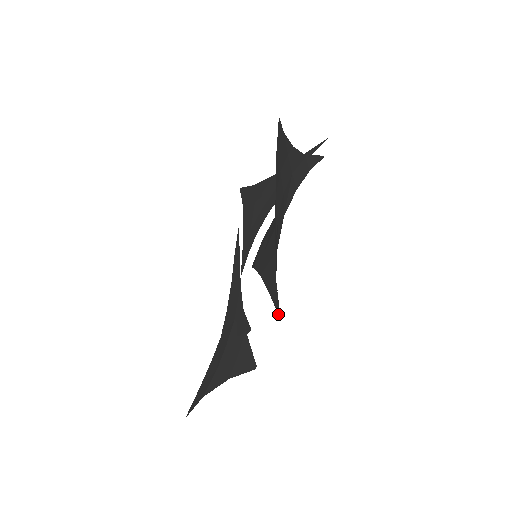
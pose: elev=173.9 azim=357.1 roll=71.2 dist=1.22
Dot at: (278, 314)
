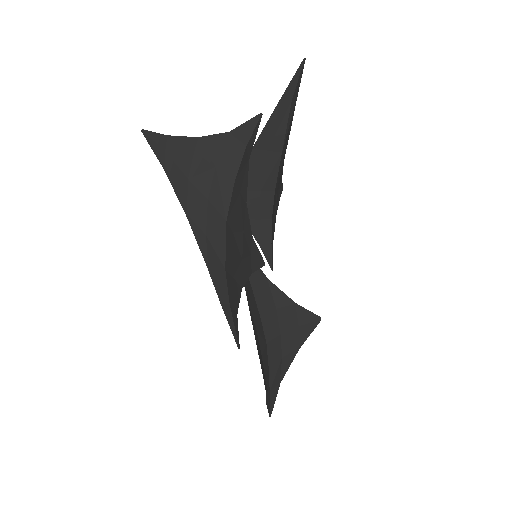
Dot at: occluded
